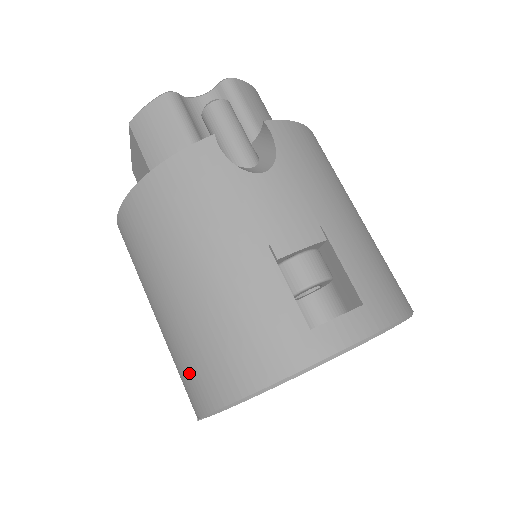
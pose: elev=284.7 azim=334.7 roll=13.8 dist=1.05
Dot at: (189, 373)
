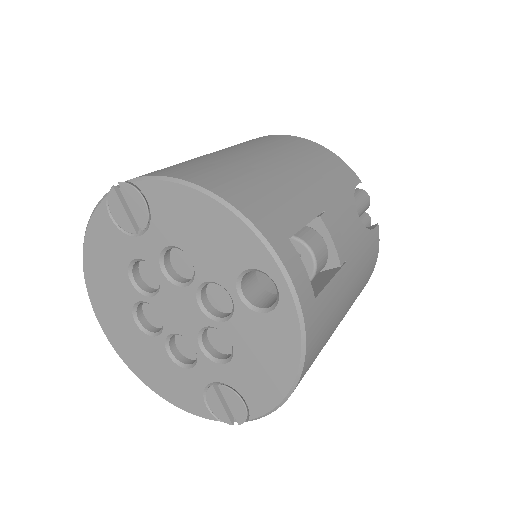
Dot at: (177, 166)
